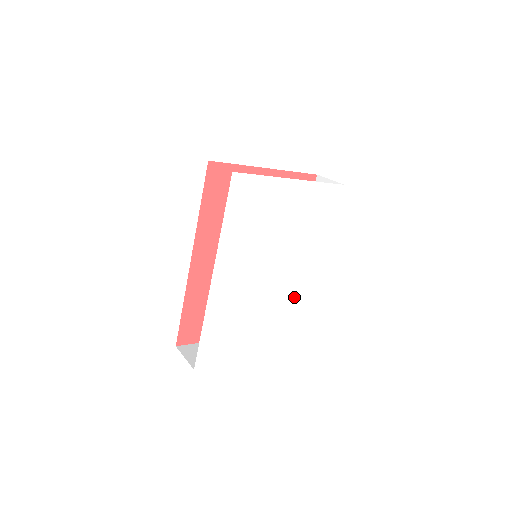
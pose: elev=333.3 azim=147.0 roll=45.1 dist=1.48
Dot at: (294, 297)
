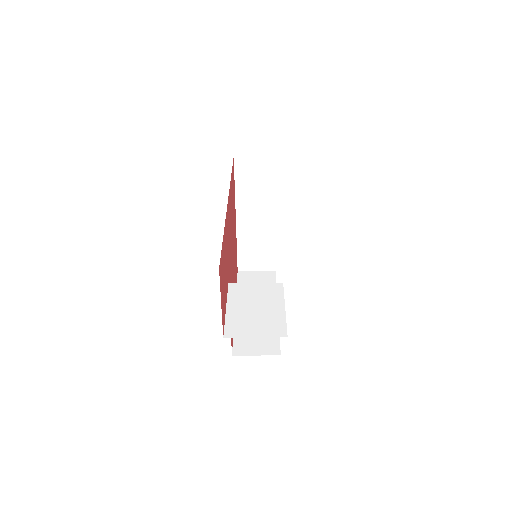
Dot at: occluded
